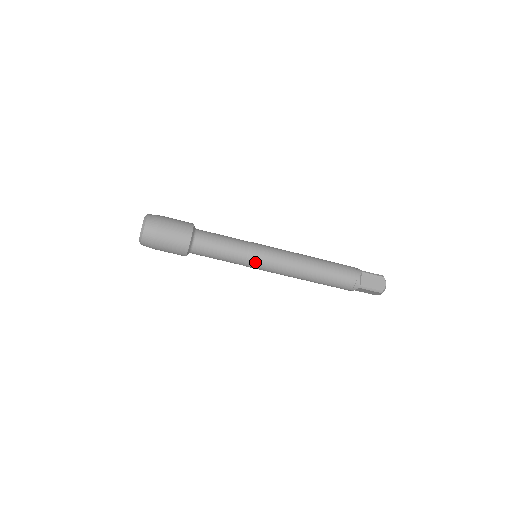
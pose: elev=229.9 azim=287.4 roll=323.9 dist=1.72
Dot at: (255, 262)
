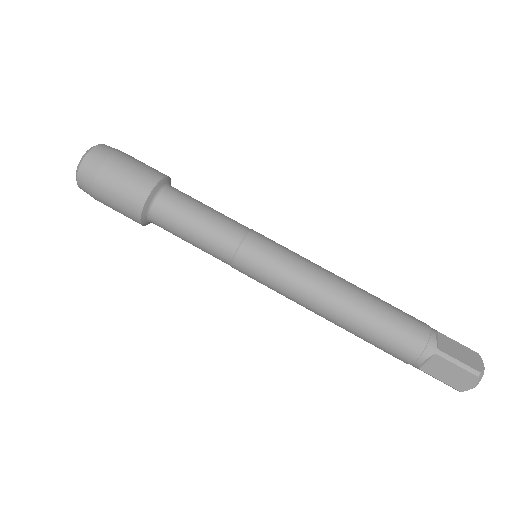
Dot at: (254, 251)
